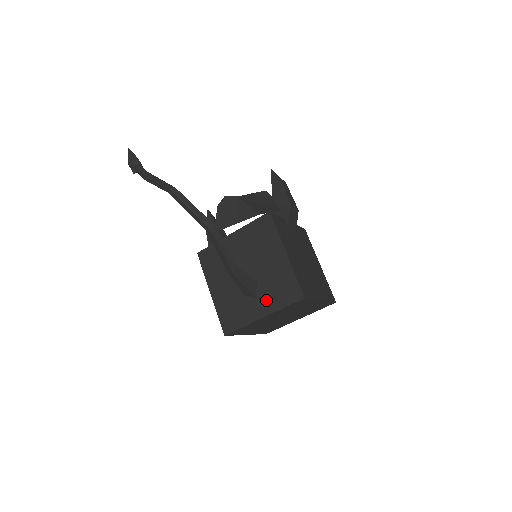
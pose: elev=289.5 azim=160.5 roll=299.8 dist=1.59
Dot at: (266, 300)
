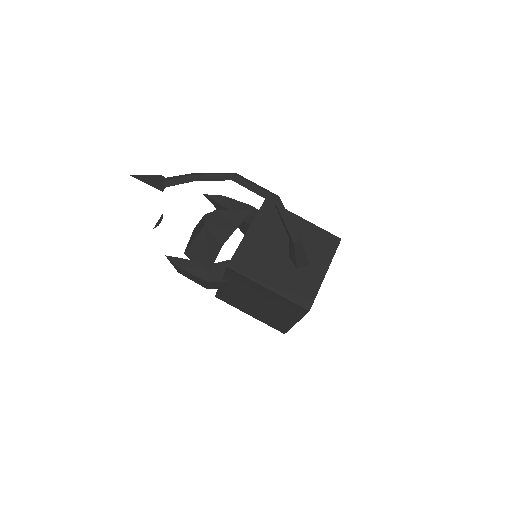
Dot at: (318, 259)
